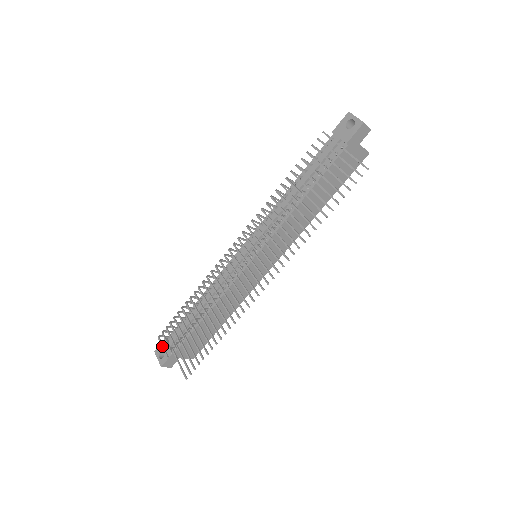
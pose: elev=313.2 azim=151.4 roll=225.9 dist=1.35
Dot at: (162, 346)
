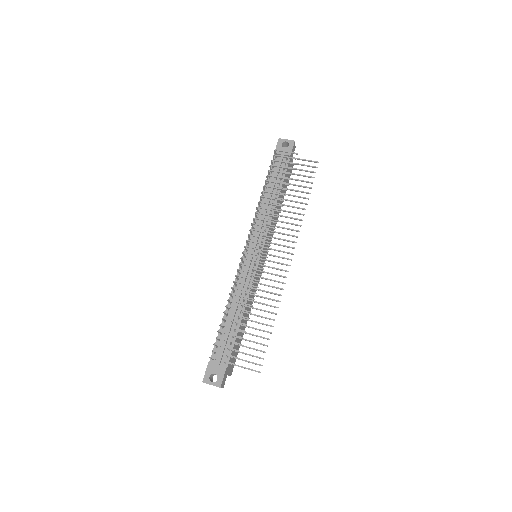
Dot at: (222, 360)
